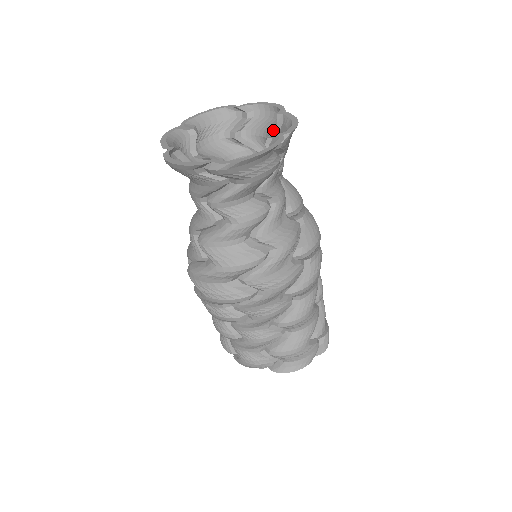
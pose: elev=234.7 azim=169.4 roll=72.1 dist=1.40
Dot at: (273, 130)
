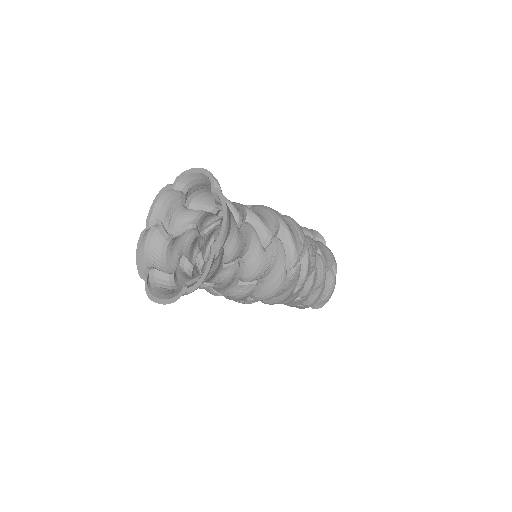
Dot at: occluded
